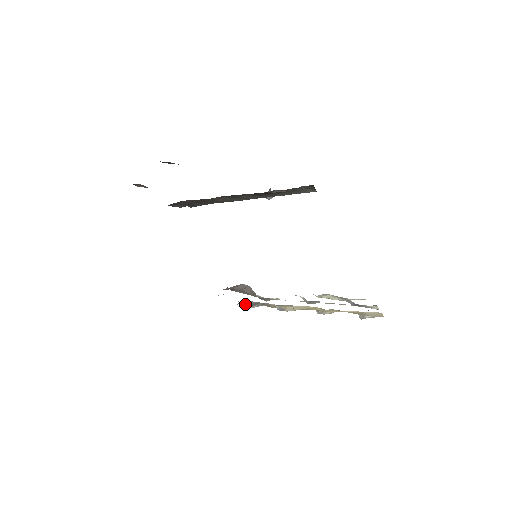
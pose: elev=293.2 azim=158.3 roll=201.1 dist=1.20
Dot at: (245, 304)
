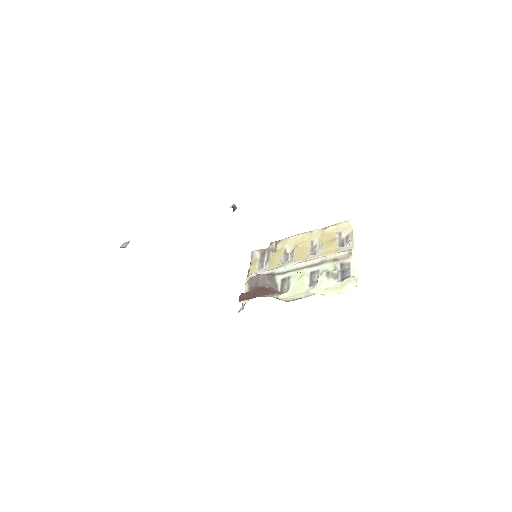
Dot at: (260, 263)
